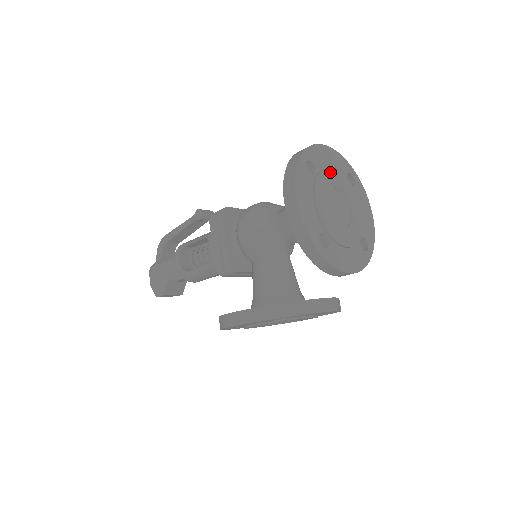
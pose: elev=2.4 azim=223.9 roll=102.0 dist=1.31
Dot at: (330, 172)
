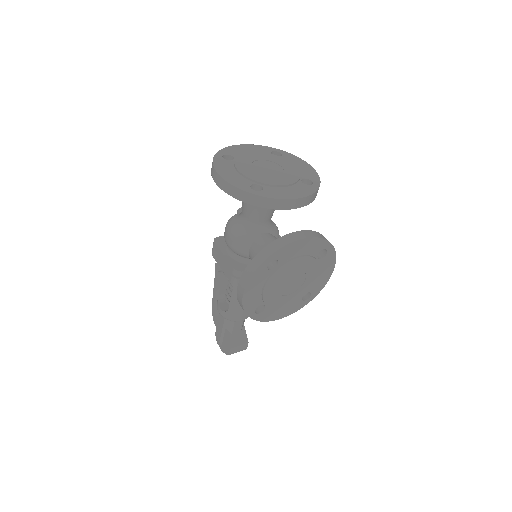
Dot at: (249, 154)
